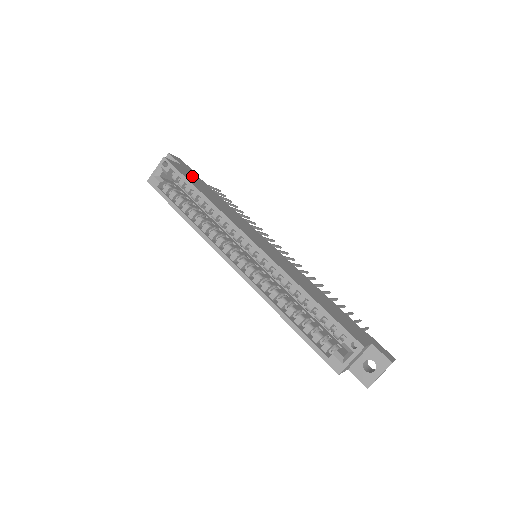
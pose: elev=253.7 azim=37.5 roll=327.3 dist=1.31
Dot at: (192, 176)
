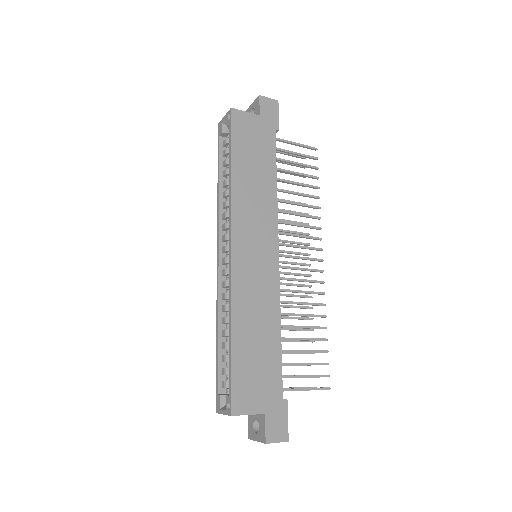
Dot at: (256, 137)
